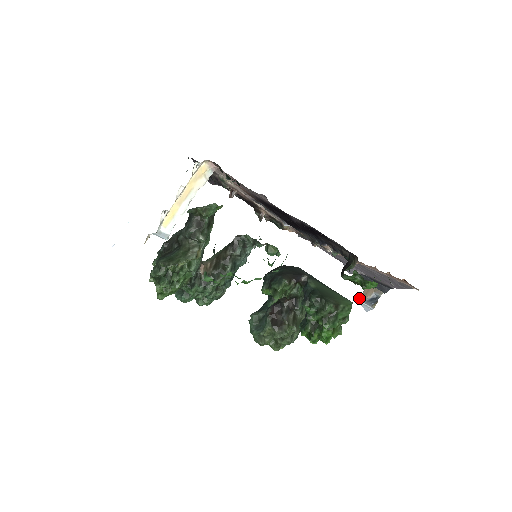
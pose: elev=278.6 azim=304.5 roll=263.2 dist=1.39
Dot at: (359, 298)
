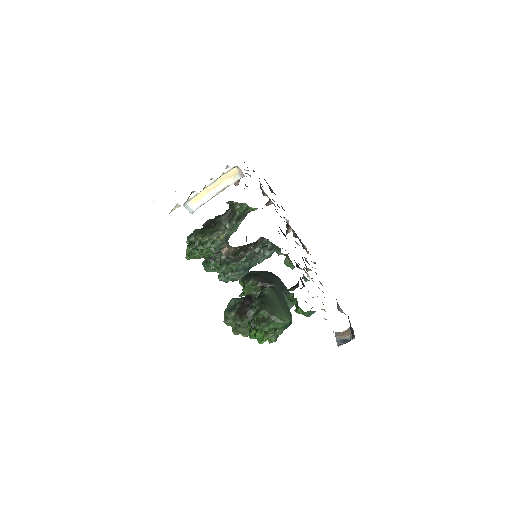
Dot at: (336, 334)
